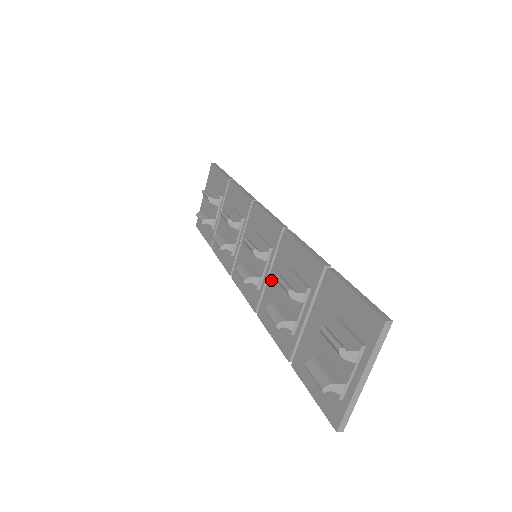
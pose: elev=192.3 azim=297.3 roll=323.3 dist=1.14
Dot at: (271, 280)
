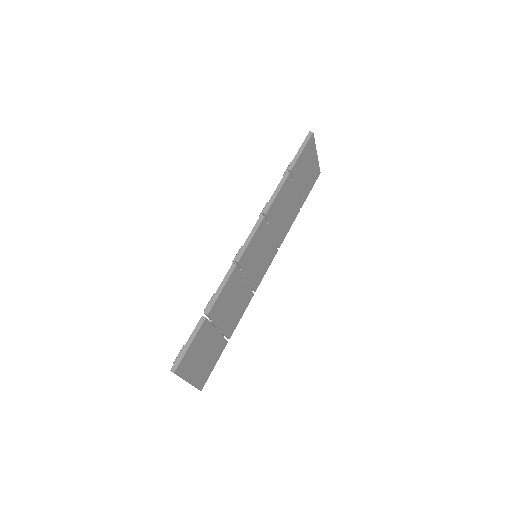
Dot at: occluded
